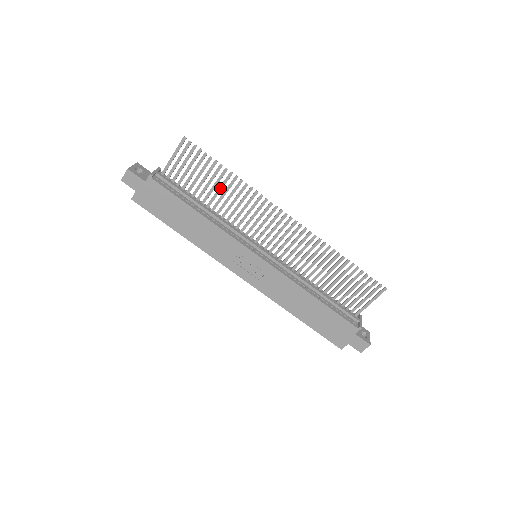
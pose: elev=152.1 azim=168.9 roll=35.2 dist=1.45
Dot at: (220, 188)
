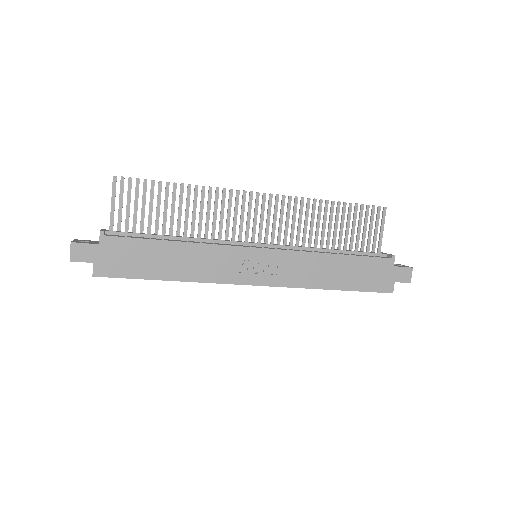
Dot at: (180, 208)
